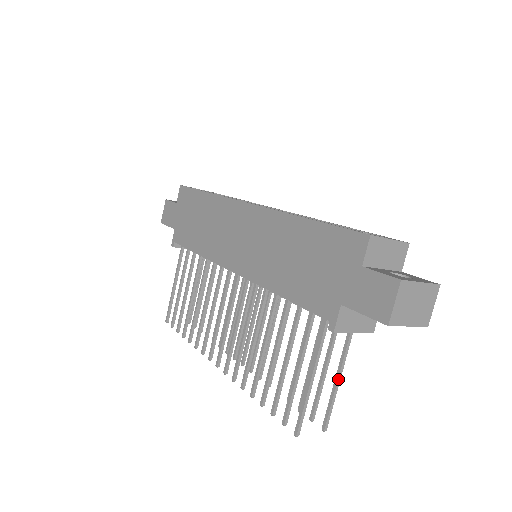
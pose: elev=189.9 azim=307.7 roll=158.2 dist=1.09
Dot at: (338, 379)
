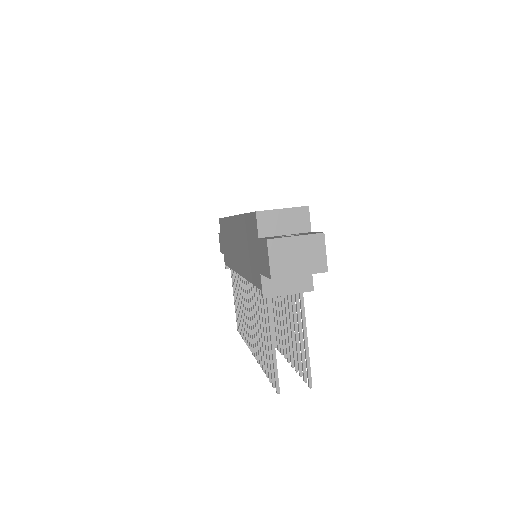
Dot at: (305, 339)
